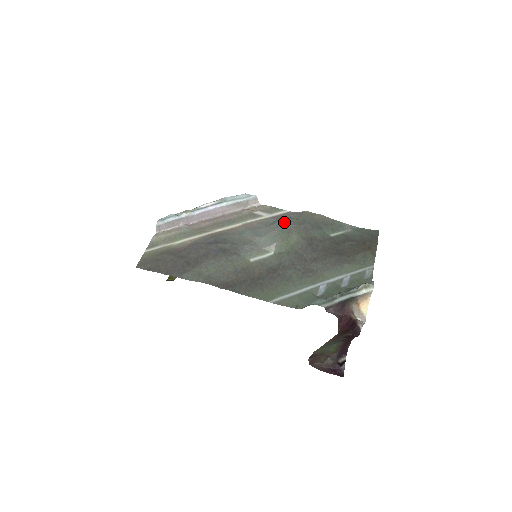
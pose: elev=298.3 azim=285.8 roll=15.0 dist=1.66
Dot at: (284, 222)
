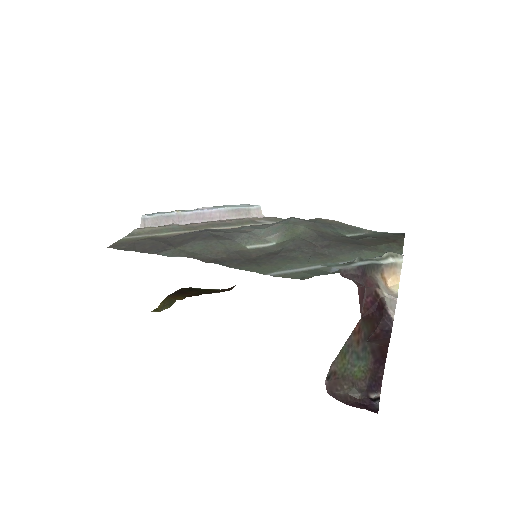
Dot at: (289, 218)
